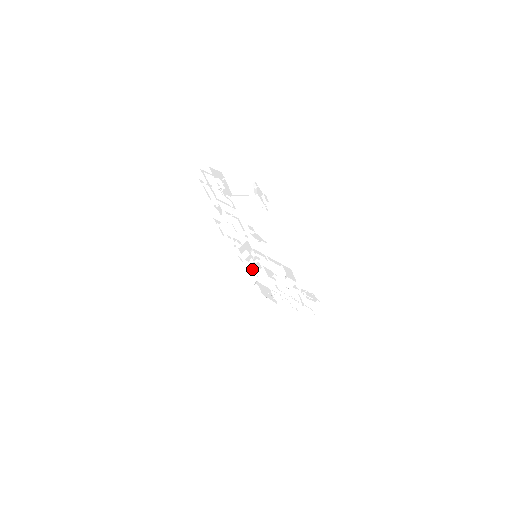
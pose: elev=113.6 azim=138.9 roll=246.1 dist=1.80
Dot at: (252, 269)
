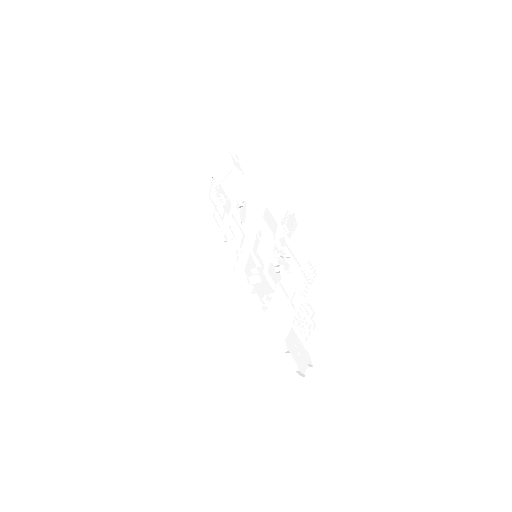
Dot at: occluded
